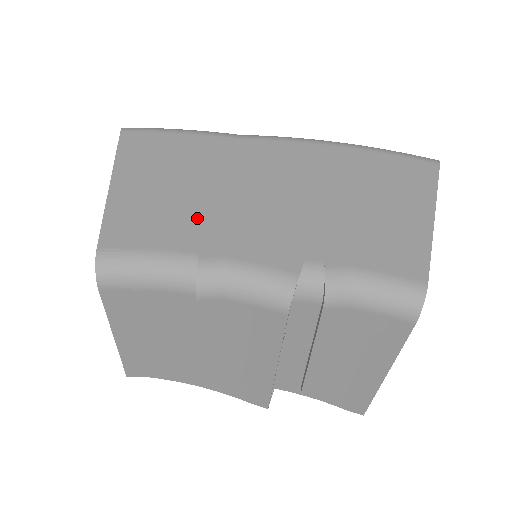
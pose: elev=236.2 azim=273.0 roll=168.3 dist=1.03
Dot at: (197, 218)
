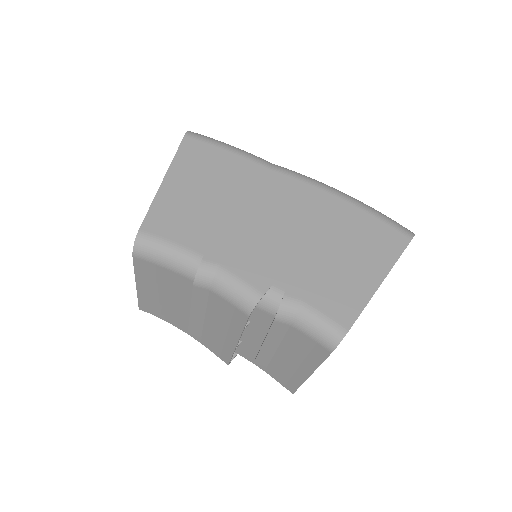
Dot at: (213, 228)
